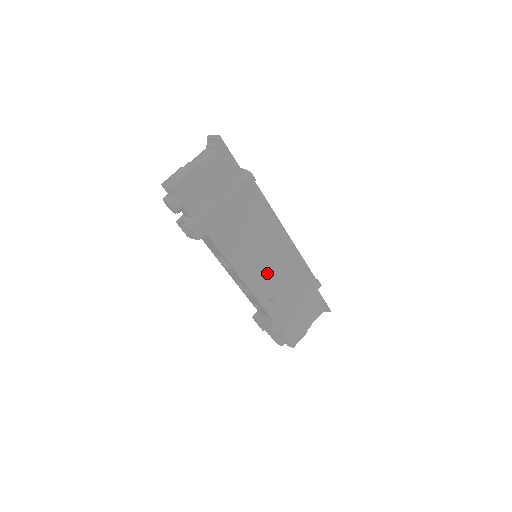
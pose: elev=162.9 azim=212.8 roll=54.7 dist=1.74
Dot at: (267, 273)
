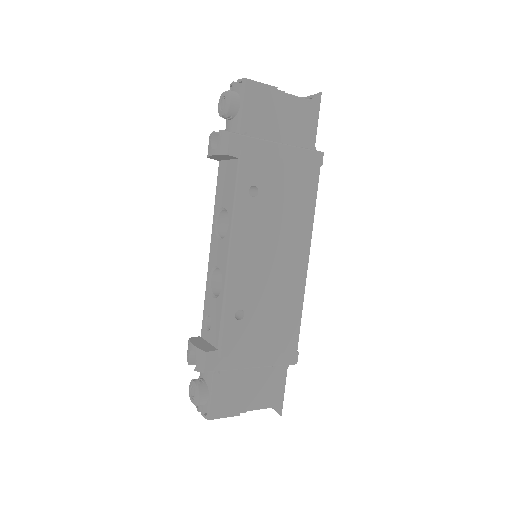
Dot at: (258, 277)
